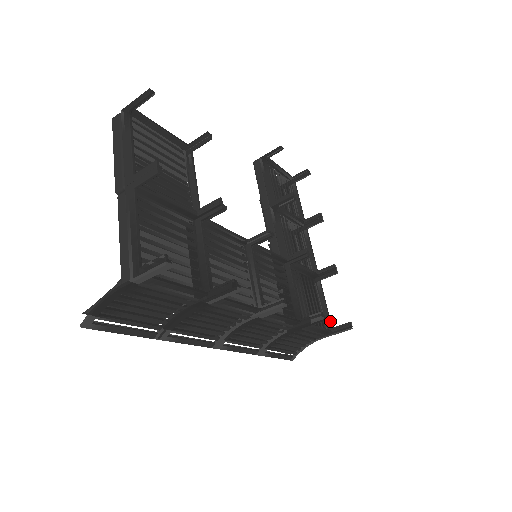
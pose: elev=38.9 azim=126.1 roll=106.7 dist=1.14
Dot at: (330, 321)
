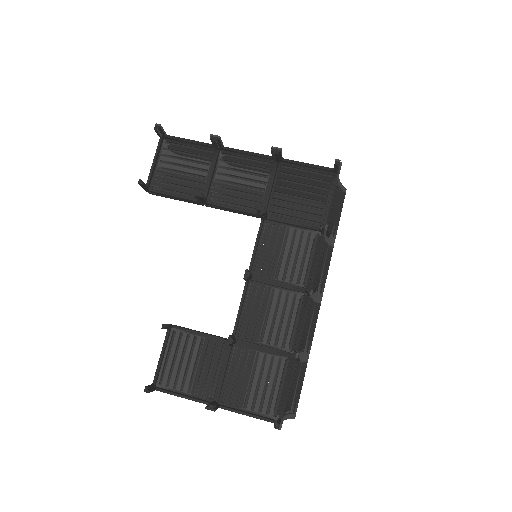
Dot at: (326, 169)
